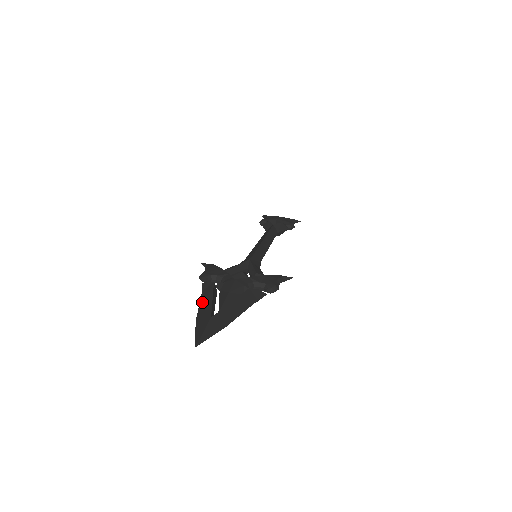
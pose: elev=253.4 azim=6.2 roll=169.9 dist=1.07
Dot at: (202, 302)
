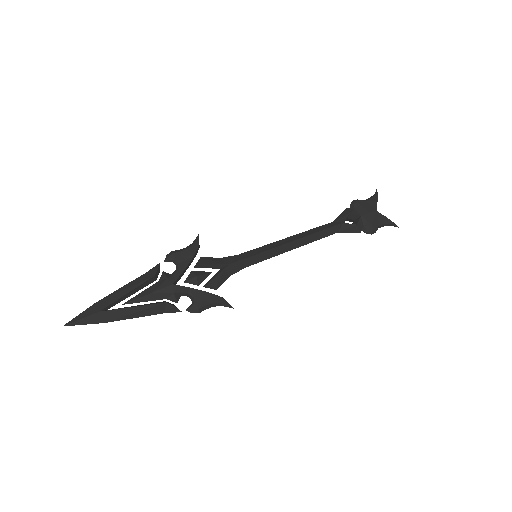
Dot at: (124, 287)
